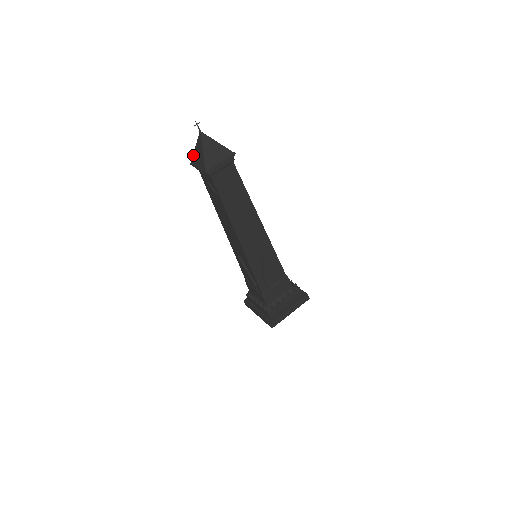
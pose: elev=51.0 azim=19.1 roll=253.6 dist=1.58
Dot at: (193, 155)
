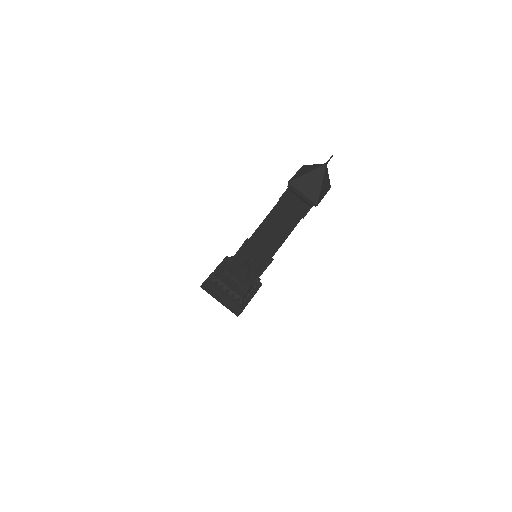
Dot at: (299, 178)
